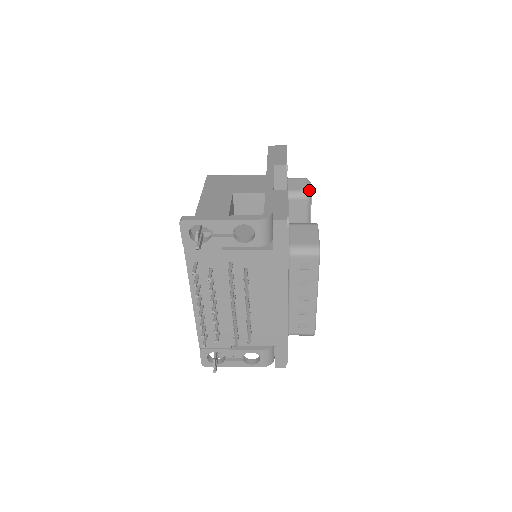
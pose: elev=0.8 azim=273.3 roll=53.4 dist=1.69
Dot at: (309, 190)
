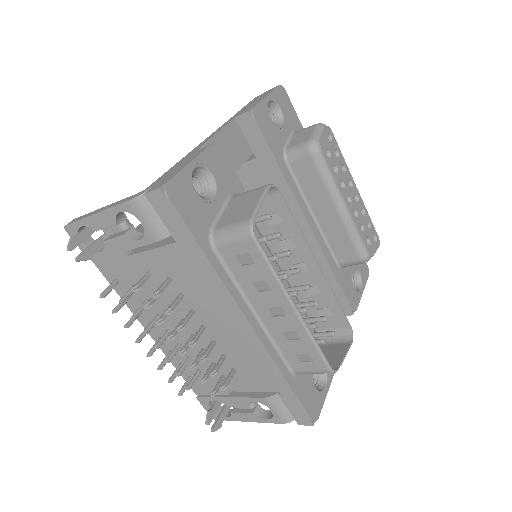
Dot at: (316, 139)
